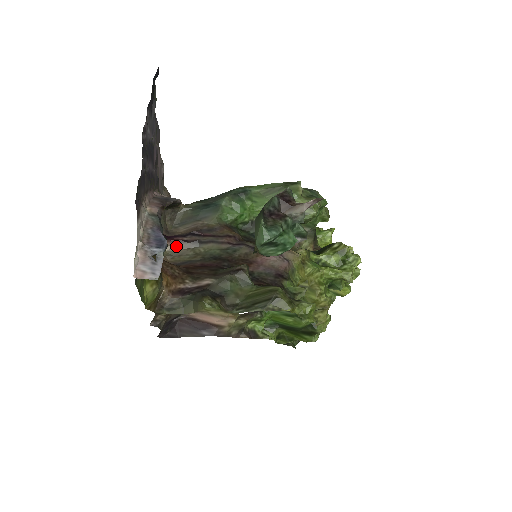
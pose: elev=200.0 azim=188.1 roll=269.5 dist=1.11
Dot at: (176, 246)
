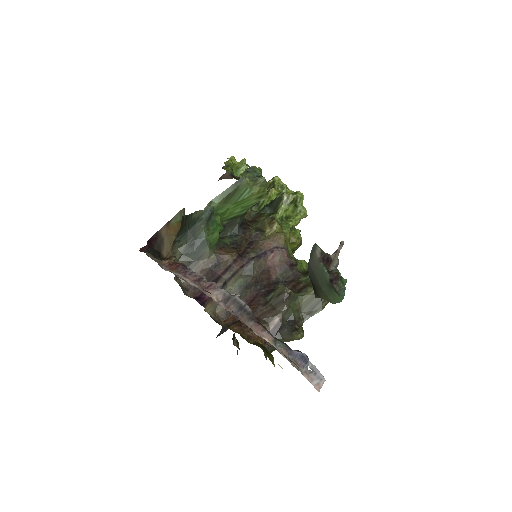
Dot at: occluded
